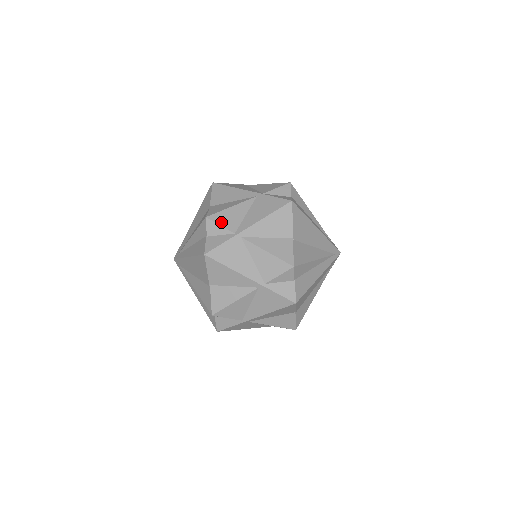
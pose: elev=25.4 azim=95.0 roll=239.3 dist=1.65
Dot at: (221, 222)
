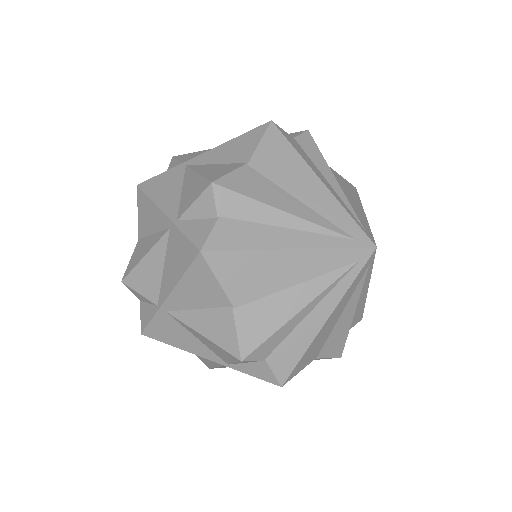
Dot at: (138, 288)
